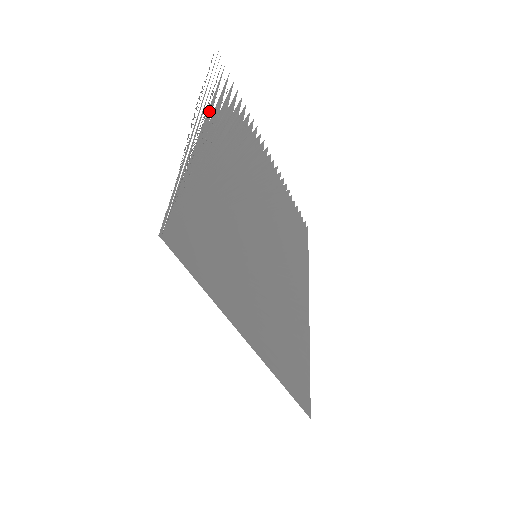
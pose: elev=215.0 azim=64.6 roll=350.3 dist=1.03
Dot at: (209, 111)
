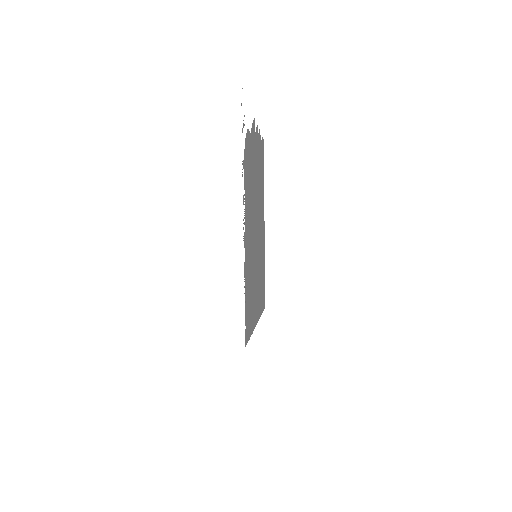
Dot at: occluded
